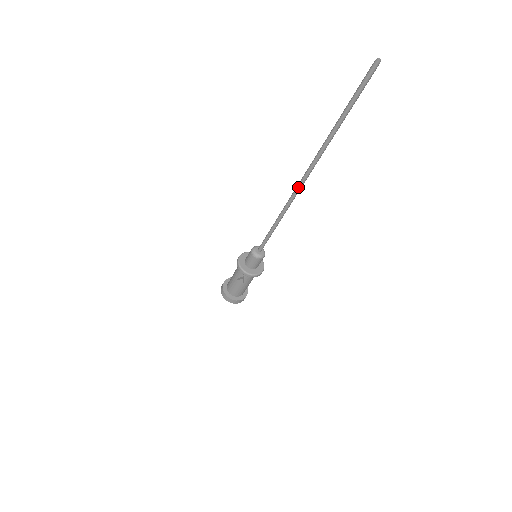
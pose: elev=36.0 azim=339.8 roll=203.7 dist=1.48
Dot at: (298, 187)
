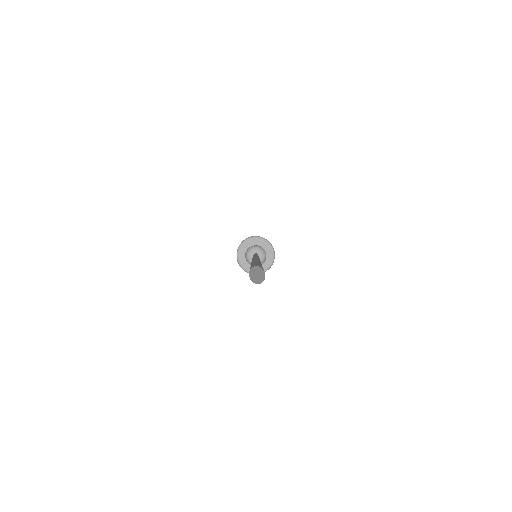
Dot at: occluded
